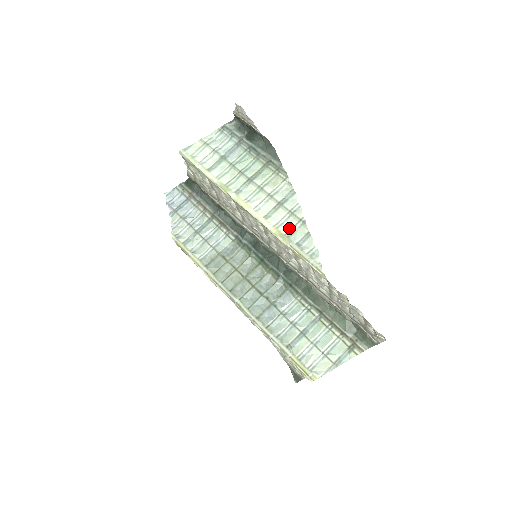
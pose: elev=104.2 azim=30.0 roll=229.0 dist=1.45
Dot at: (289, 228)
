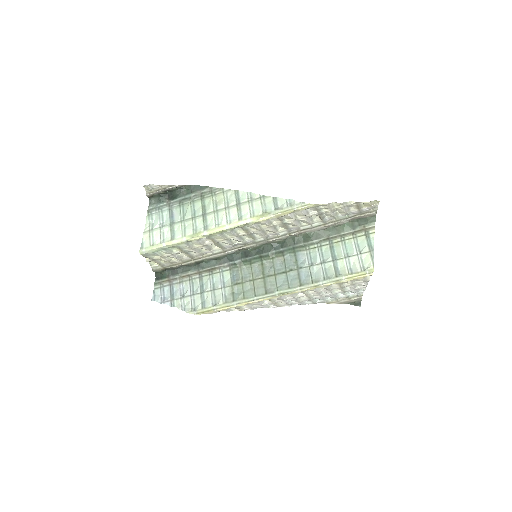
Dot at: (260, 208)
